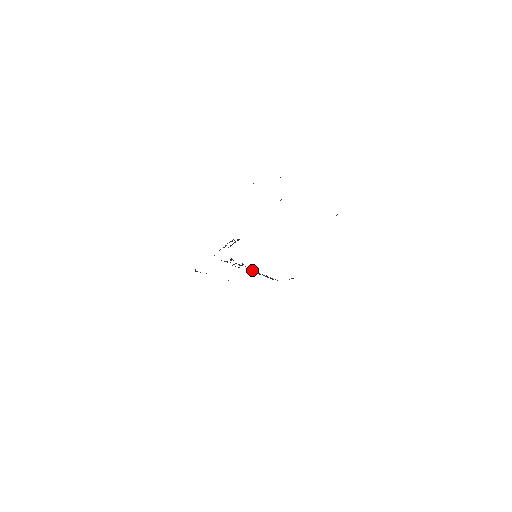
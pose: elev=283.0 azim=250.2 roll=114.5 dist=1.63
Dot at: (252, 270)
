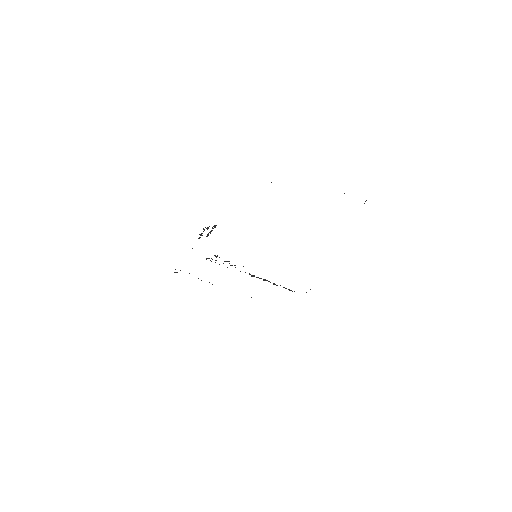
Dot at: occluded
